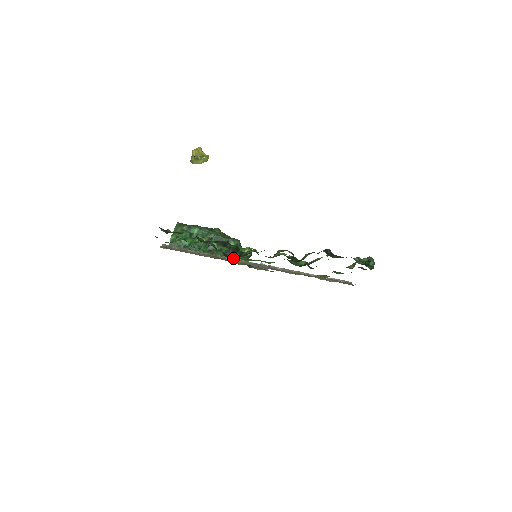
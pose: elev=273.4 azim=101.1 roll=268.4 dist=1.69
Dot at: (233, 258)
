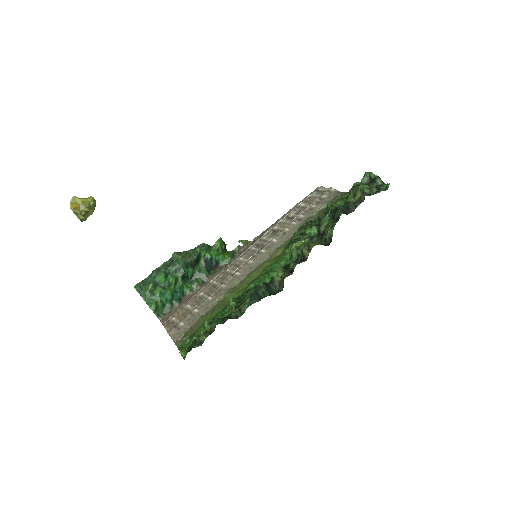
Dot at: (232, 274)
